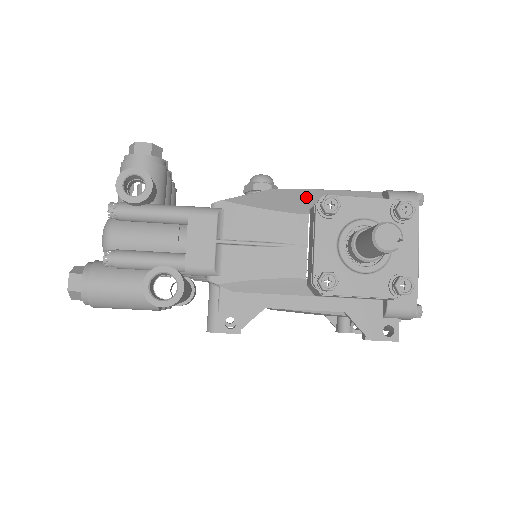
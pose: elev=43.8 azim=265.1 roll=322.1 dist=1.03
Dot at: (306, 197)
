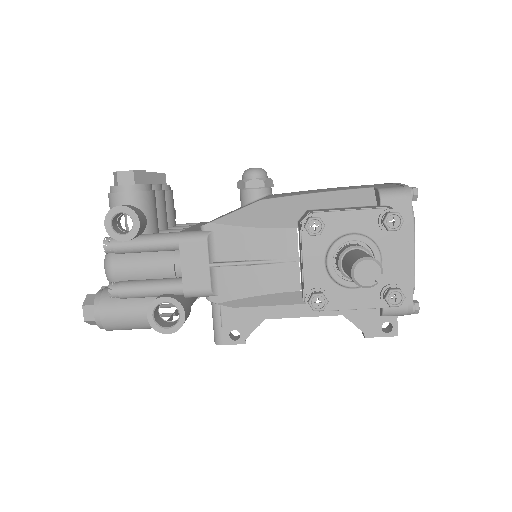
Dot at: (294, 206)
